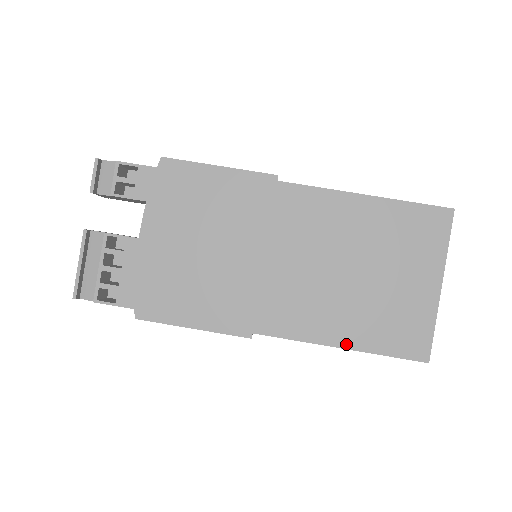
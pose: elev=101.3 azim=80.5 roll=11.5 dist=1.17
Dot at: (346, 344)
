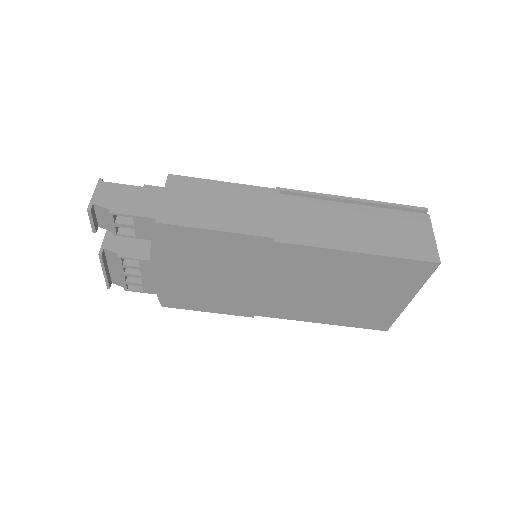
Dot at: (326, 322)
